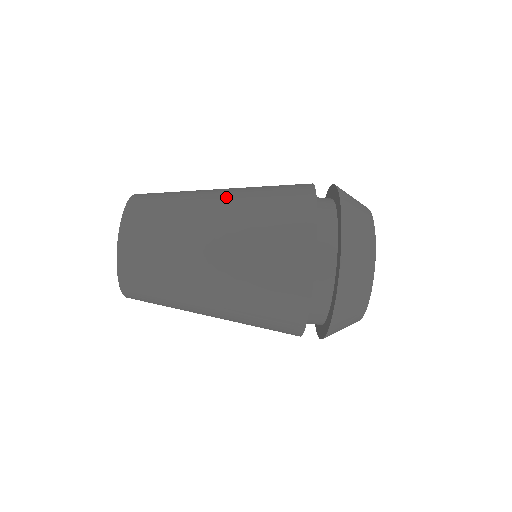
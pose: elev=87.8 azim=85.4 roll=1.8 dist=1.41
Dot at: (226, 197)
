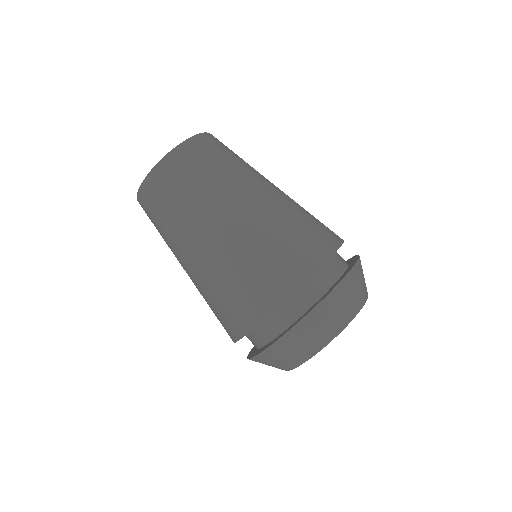
Dot at: (272, 193)
